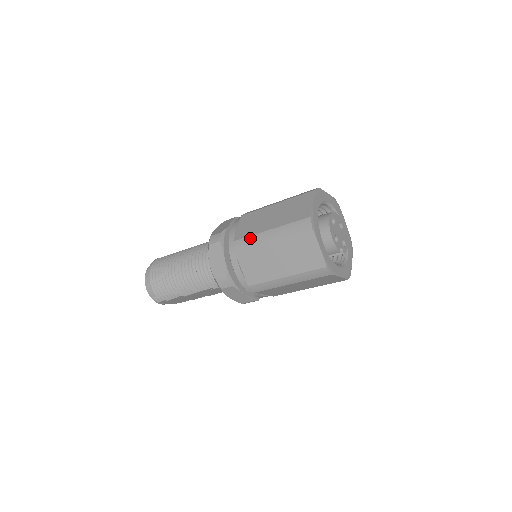
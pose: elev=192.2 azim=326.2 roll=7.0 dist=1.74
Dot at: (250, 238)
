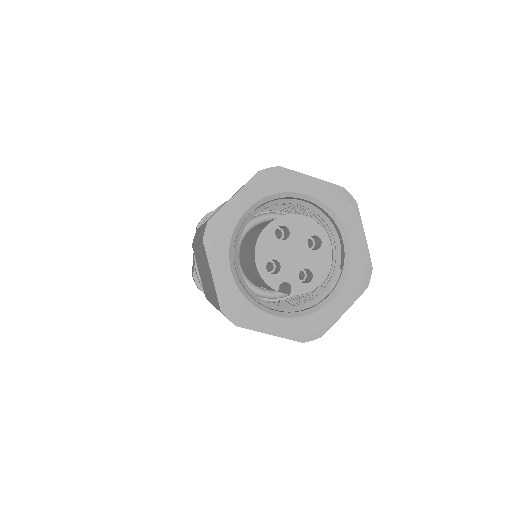
Dot at: (197, 231)
